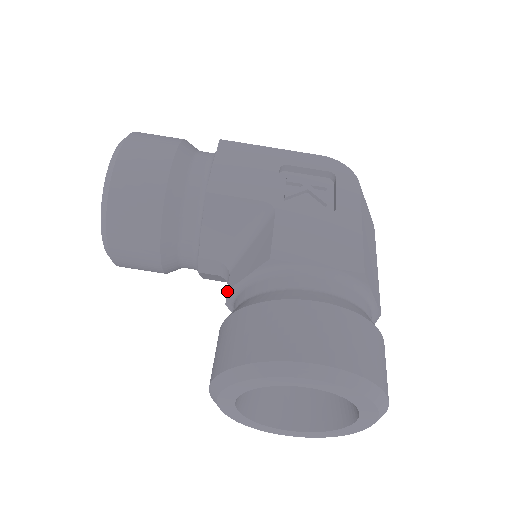
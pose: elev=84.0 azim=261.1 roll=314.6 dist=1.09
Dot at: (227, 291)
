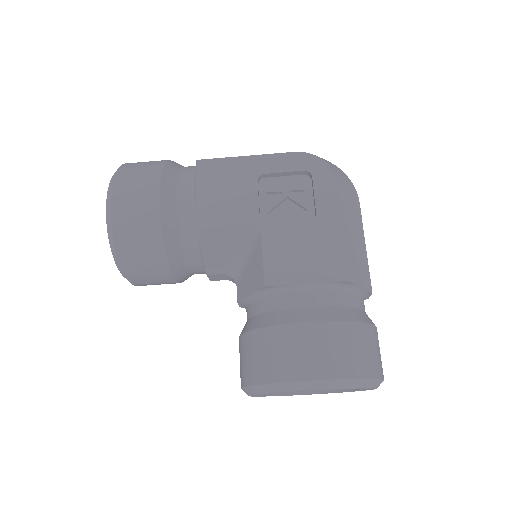
Dot at: (237, 302)
